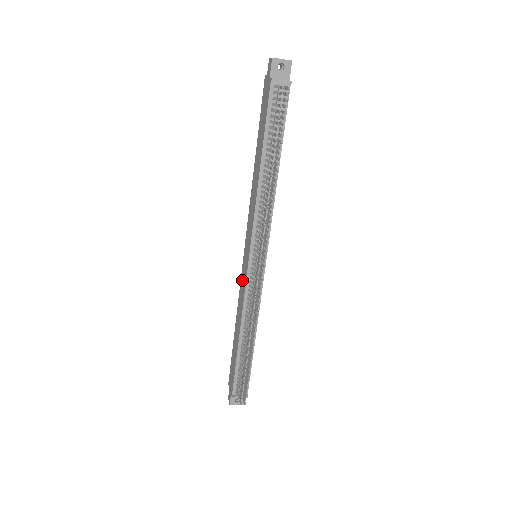
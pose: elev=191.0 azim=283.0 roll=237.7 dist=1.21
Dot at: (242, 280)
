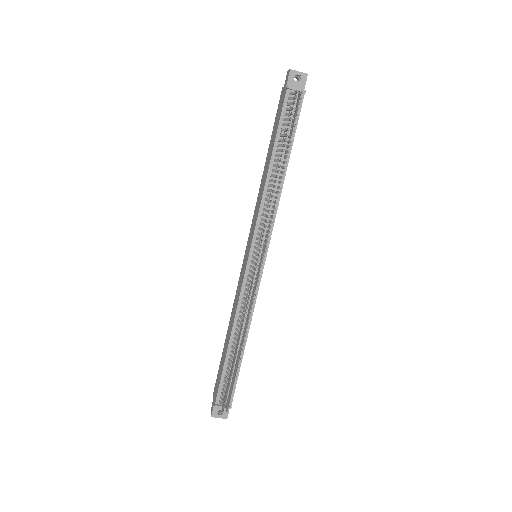
Dot at: (240, 281)
